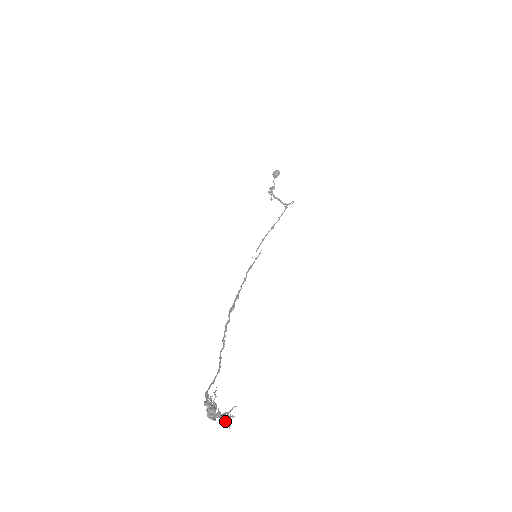
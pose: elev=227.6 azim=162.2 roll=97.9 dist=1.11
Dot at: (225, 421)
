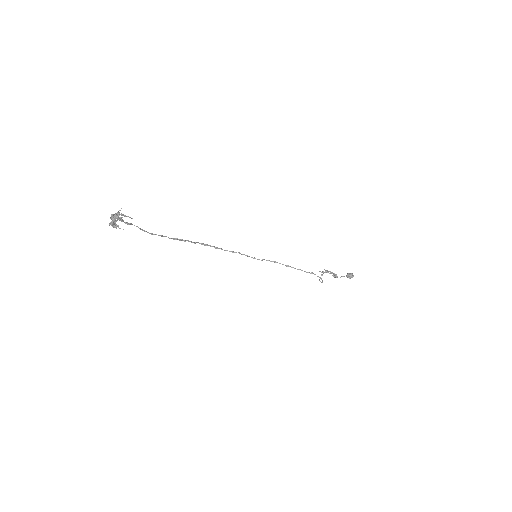
Dot at: (111, 223)
